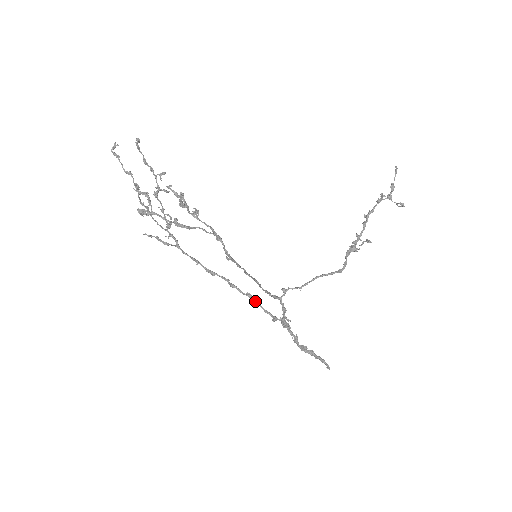
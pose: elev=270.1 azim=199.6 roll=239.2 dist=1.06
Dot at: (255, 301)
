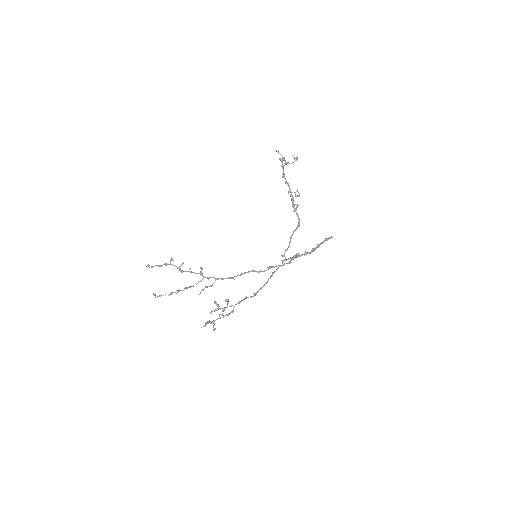
Dot at: occluded
